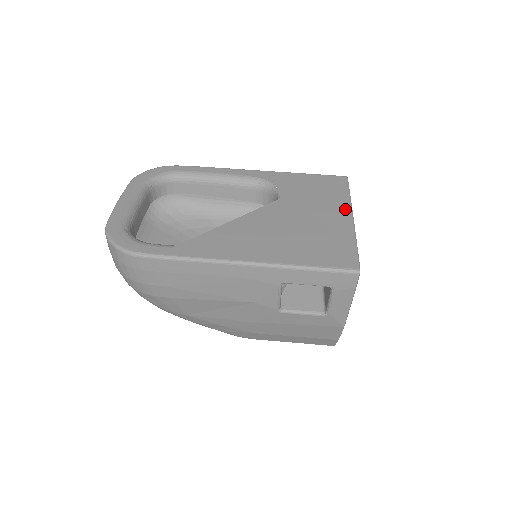
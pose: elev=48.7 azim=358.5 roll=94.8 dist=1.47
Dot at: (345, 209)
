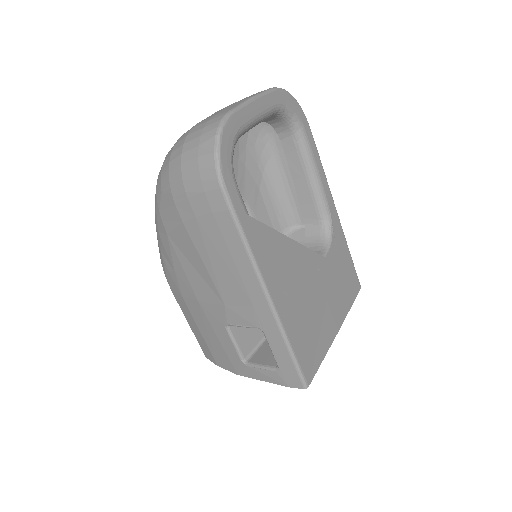
Dot at: (341, 319)
